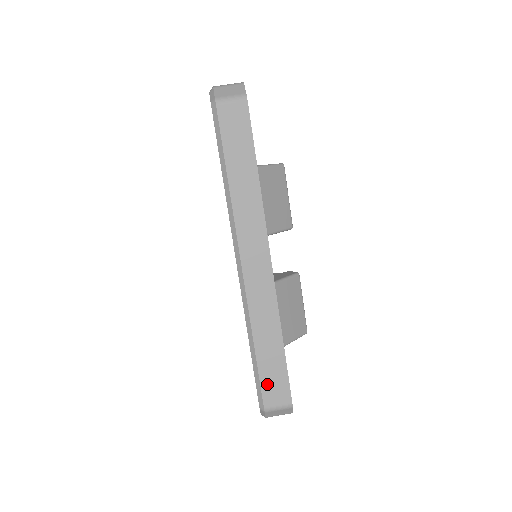
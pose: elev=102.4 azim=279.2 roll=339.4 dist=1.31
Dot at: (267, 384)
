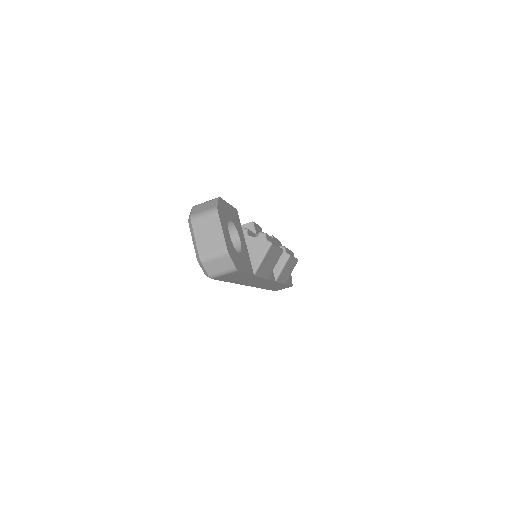
Dot at: (276, 289)
